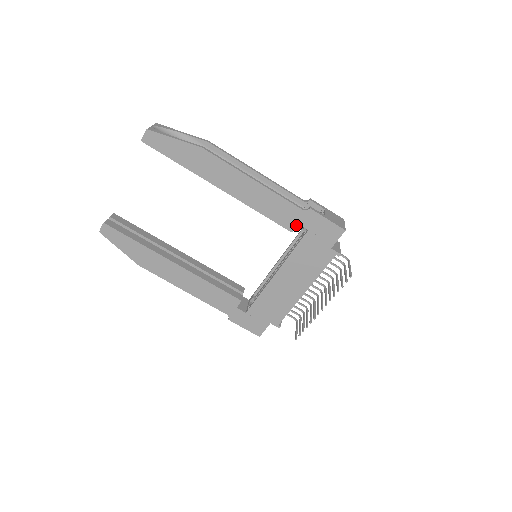
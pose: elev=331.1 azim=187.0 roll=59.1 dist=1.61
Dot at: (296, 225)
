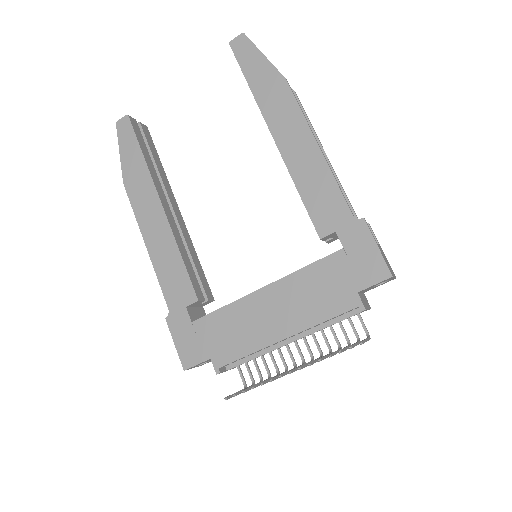
Dot at: (332, 232)
